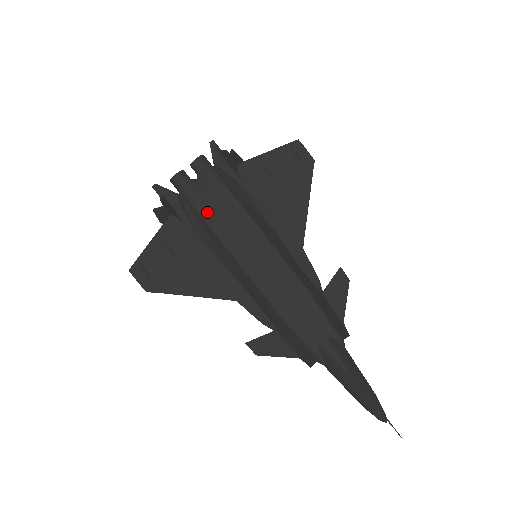
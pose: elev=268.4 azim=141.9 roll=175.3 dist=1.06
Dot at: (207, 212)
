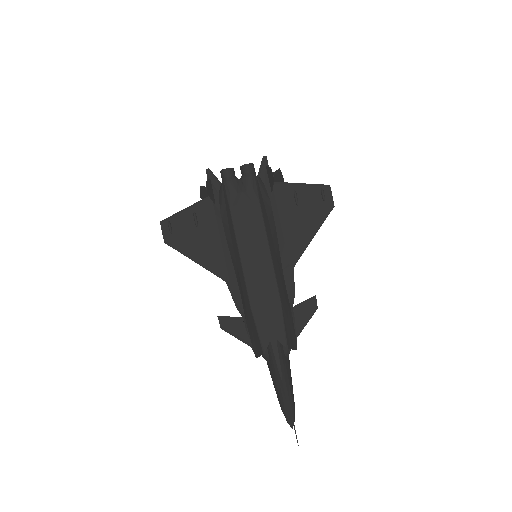
Dot at: (235, 207)
